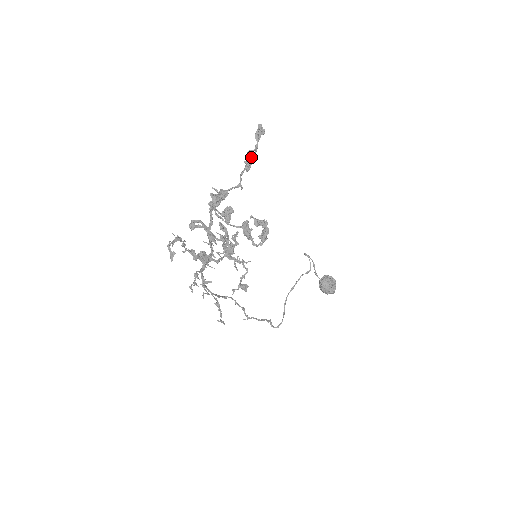
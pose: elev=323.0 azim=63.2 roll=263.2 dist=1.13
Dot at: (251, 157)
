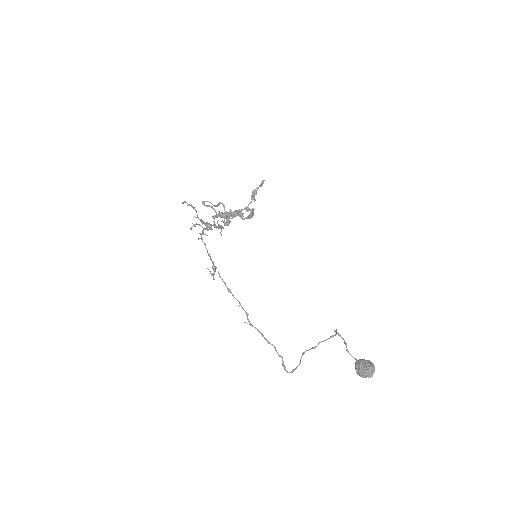
Dot at: (255, 192)
